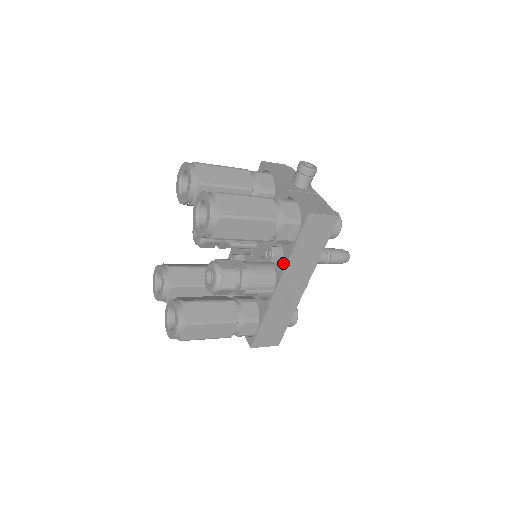
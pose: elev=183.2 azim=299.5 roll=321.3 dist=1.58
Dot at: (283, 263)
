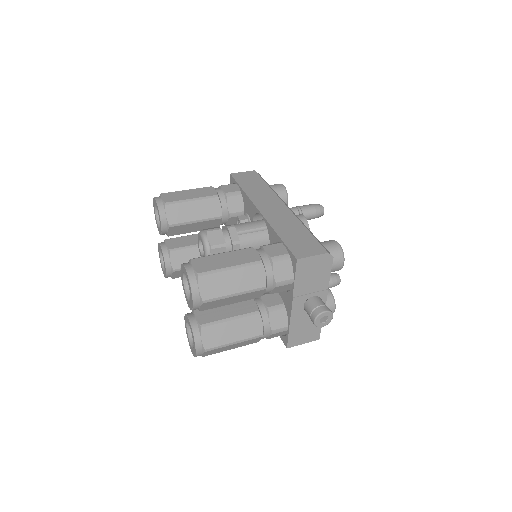
Dot at: occluded
